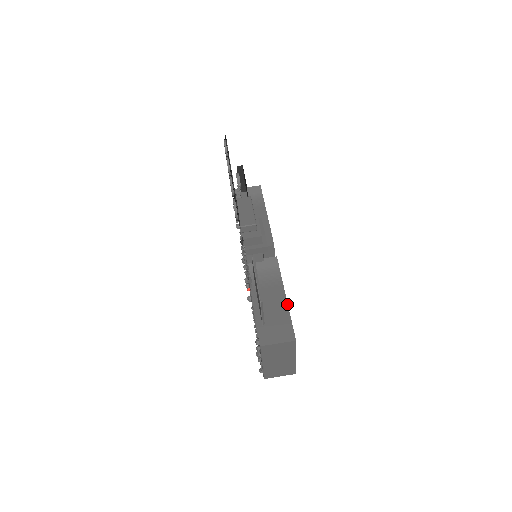
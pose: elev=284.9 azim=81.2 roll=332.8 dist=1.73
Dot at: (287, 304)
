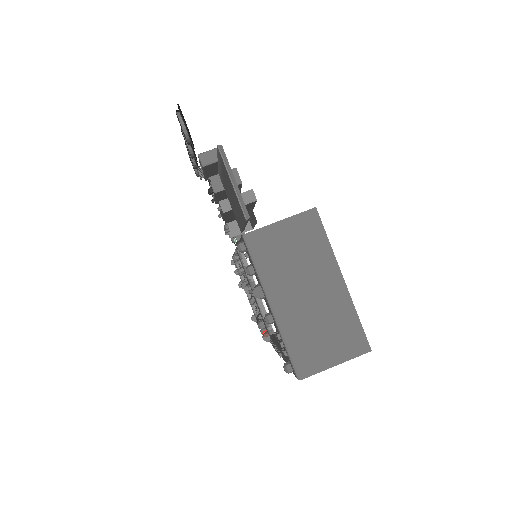
Dot at: occluded
